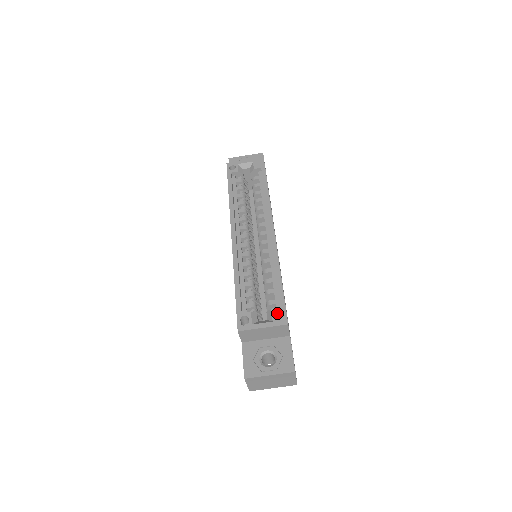
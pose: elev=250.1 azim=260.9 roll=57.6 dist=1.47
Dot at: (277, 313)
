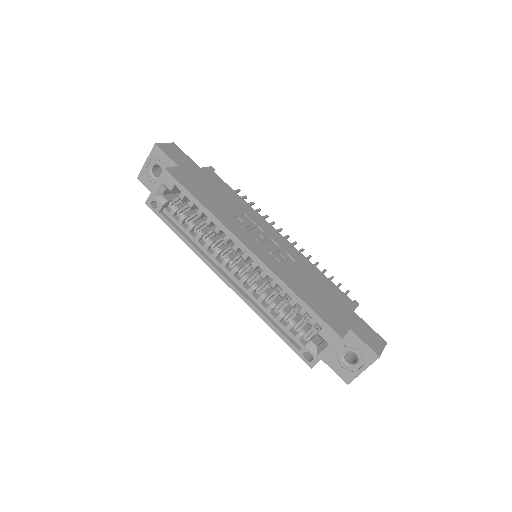
Dot at: (326, 335)
